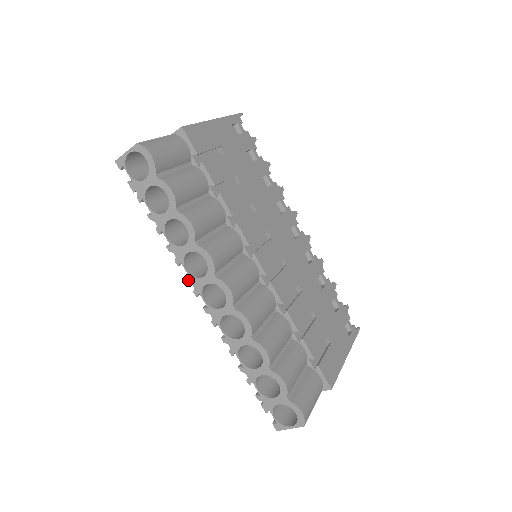
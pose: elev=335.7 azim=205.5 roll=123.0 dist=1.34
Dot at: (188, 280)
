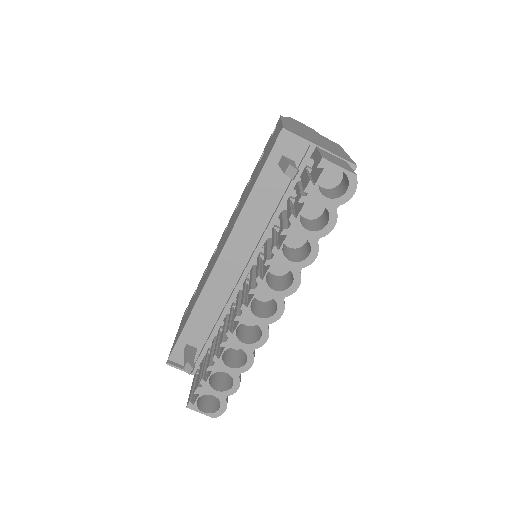
Dot at: (259, 280)
